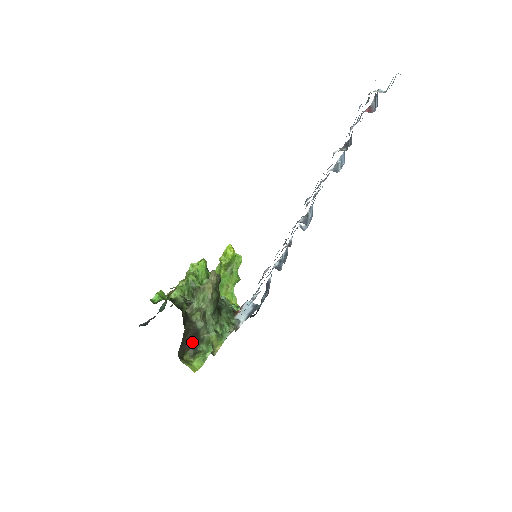
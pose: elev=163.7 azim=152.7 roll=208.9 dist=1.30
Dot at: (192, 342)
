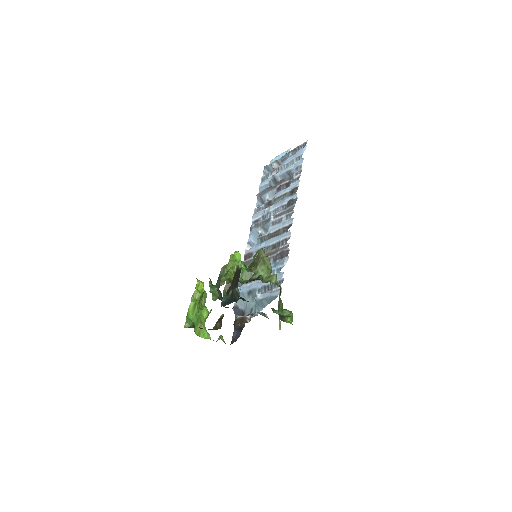
Dot at: occluded
